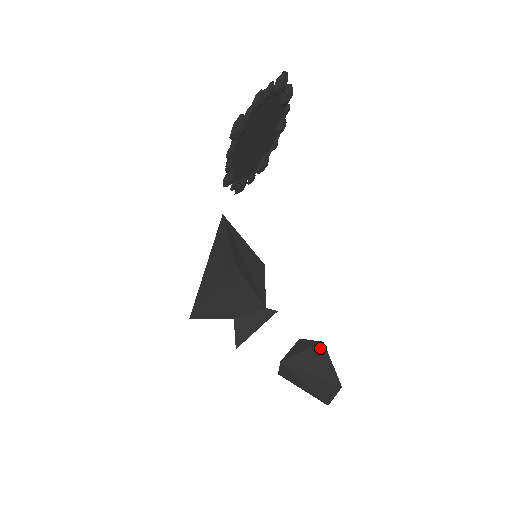
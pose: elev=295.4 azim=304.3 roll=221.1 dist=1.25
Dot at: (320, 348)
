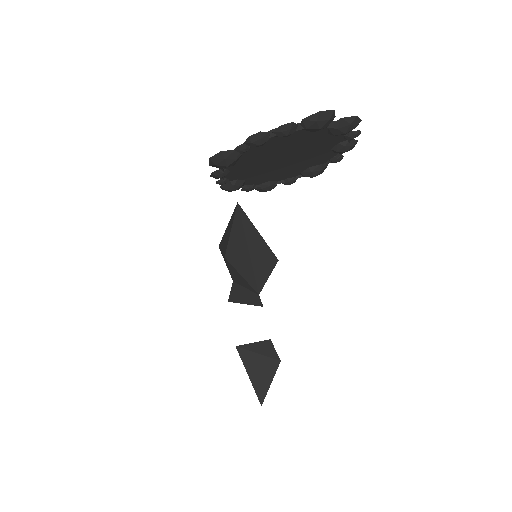
Dot at: (273, 363)
